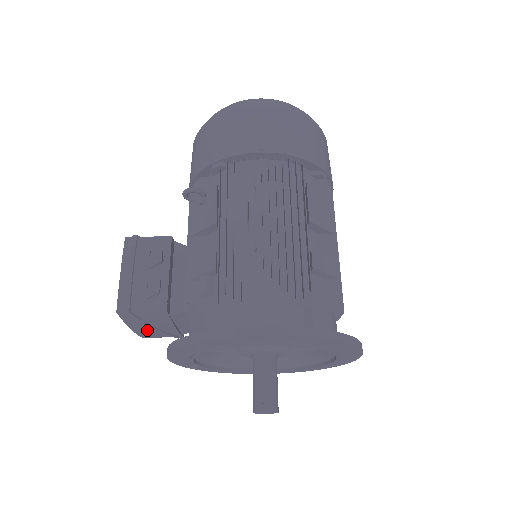
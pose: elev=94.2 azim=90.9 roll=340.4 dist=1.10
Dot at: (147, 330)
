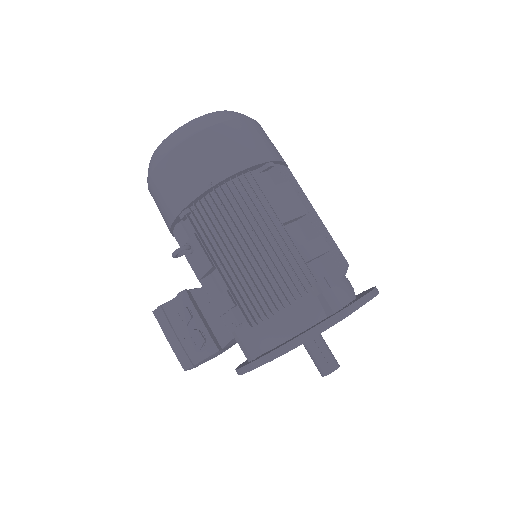
Dot at: occluded
